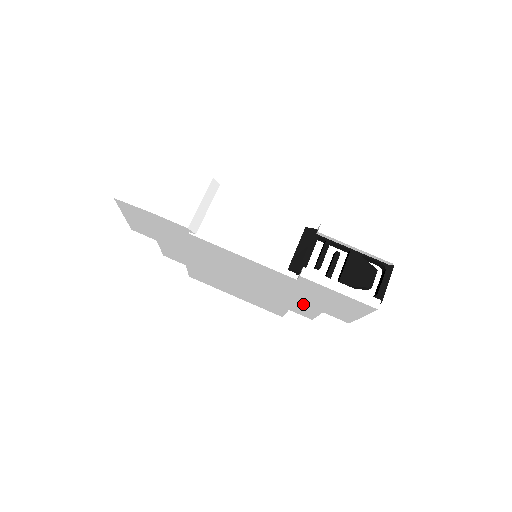
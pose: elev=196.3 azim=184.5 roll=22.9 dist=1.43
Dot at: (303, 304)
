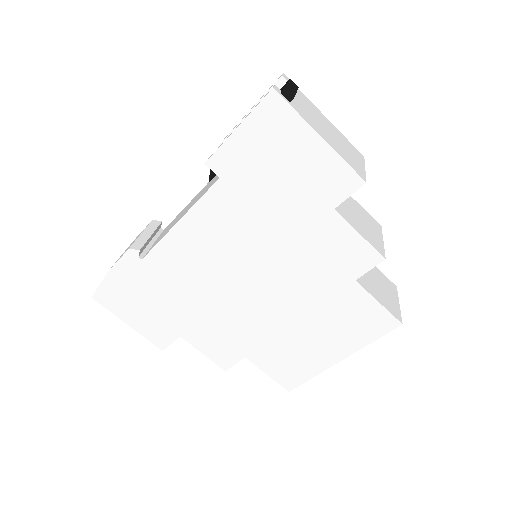
Dot at: (314, 230)
